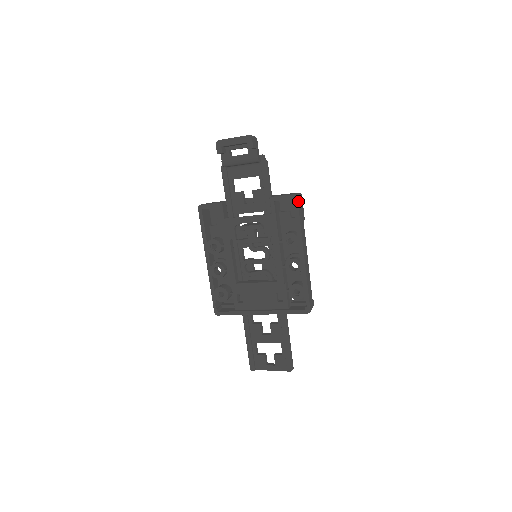
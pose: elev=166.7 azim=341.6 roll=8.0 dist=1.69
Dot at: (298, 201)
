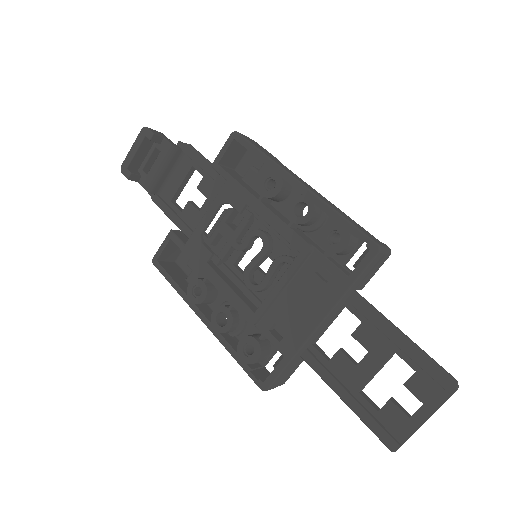
Dot at: (243, 136)
